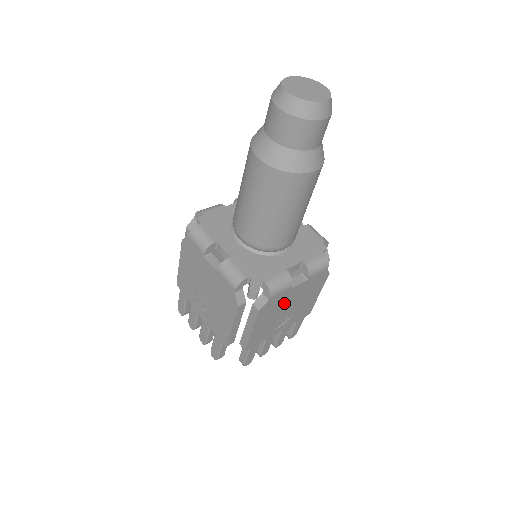
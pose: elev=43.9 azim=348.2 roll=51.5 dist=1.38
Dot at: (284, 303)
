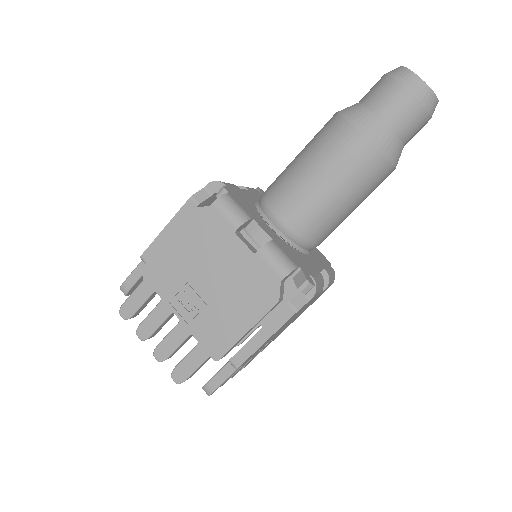
Dot at: (298, 313)
